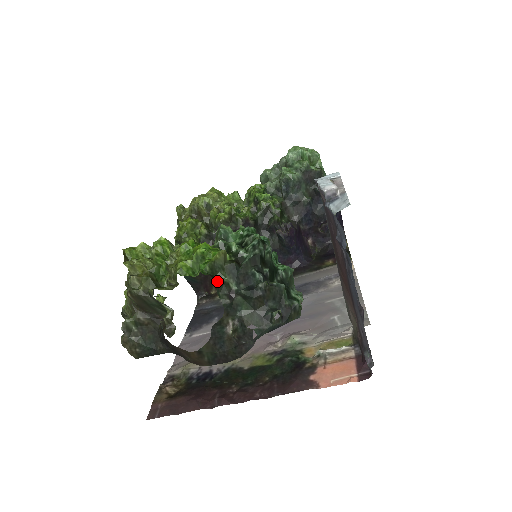
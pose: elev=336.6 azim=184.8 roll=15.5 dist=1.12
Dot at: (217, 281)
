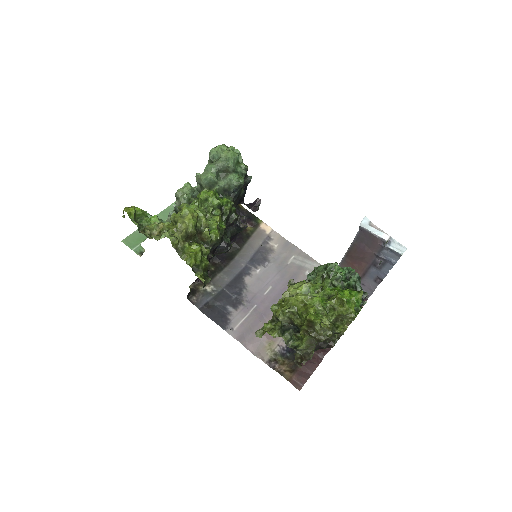
Dot at: occluded
